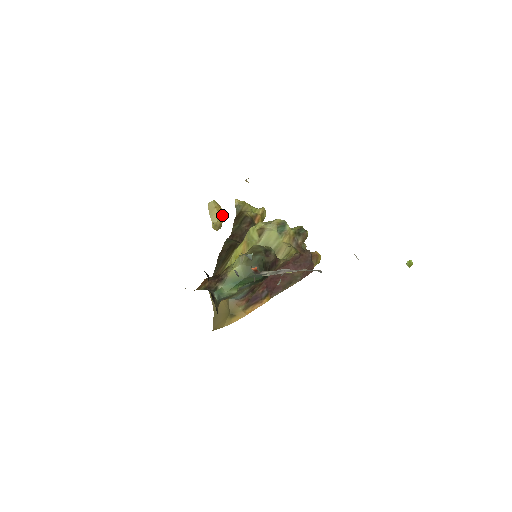
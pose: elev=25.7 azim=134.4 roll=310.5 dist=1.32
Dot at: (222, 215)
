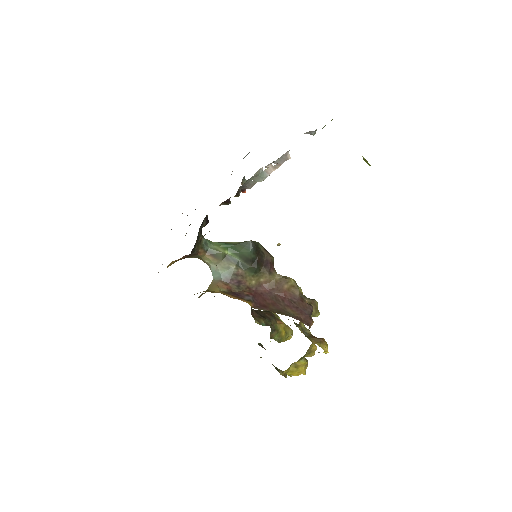
Dot at: occluded
